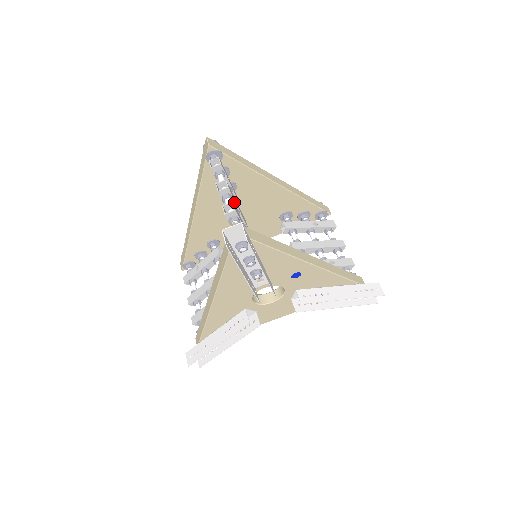
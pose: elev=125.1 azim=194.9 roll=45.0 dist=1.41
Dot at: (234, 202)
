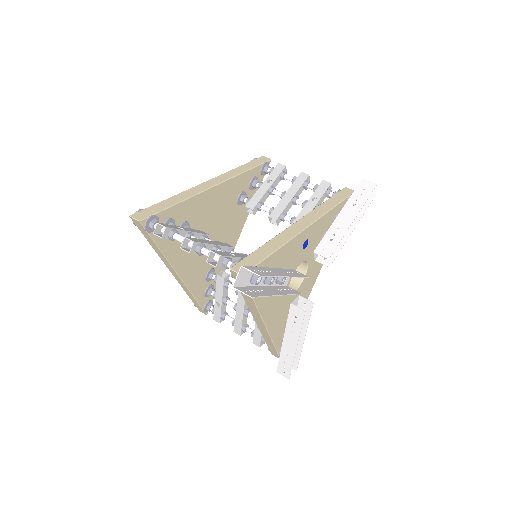
Dot at: (207, 245)
